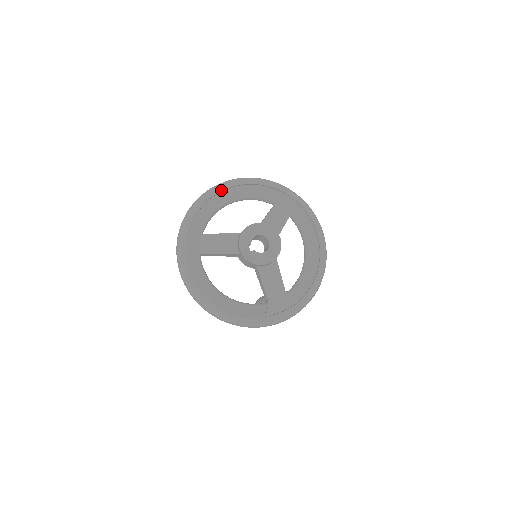
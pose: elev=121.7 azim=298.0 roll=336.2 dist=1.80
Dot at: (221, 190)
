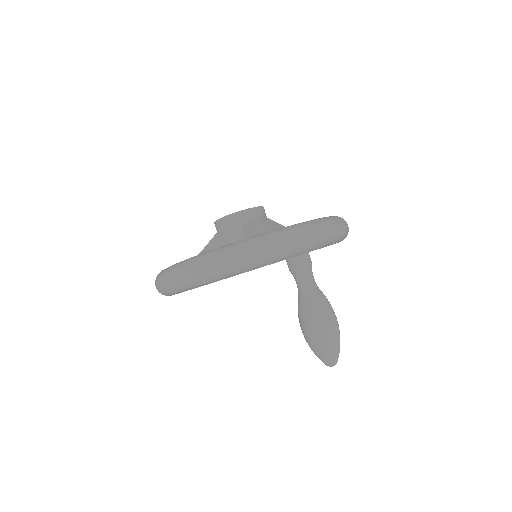
Dot at: occluded
